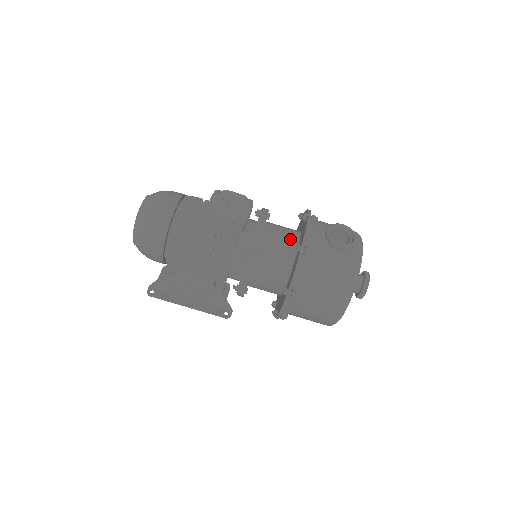
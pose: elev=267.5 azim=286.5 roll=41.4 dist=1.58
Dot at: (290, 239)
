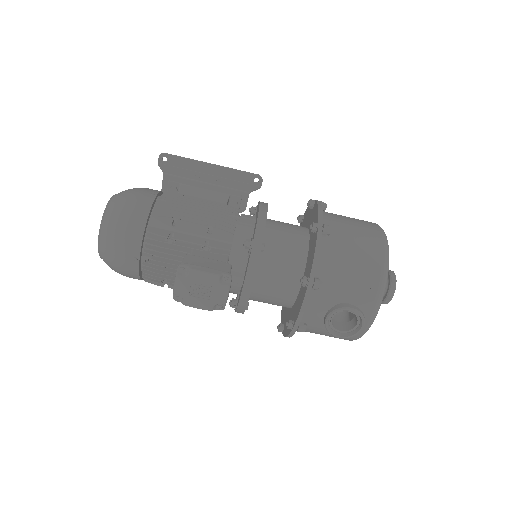
Dot at: (287, 288)
